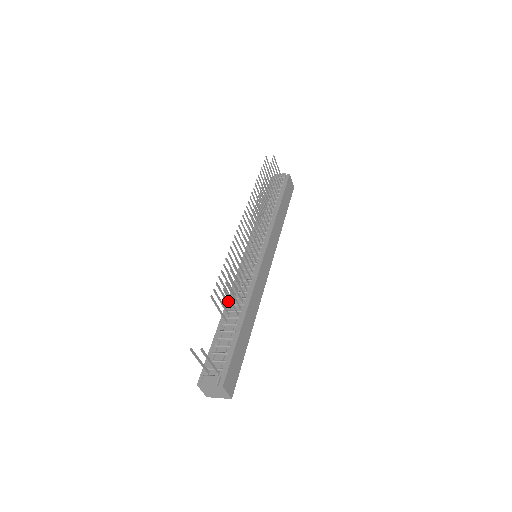
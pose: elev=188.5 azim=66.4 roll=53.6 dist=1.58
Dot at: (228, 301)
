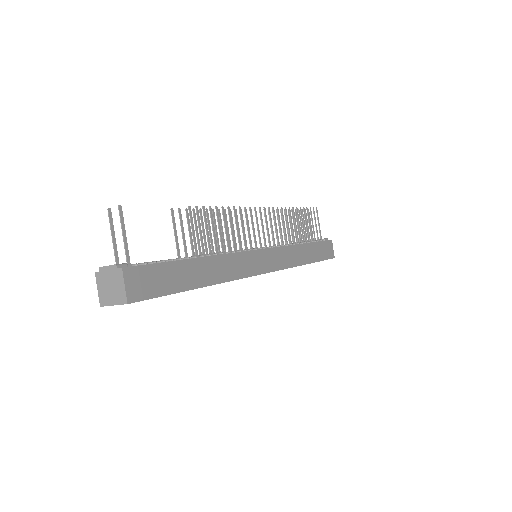
Dot at: occluded
